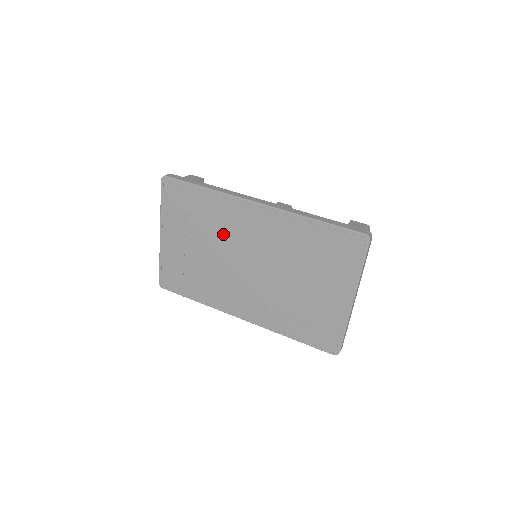
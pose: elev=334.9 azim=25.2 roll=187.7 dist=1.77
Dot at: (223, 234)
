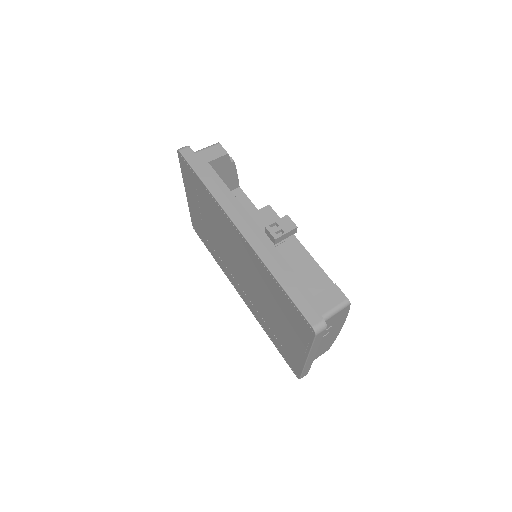
Dot at: (221, 230)
